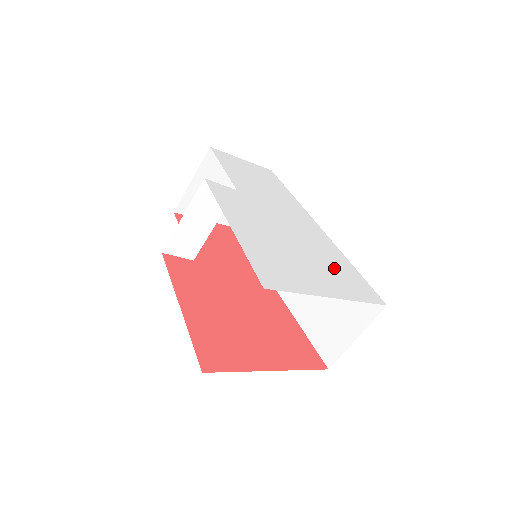
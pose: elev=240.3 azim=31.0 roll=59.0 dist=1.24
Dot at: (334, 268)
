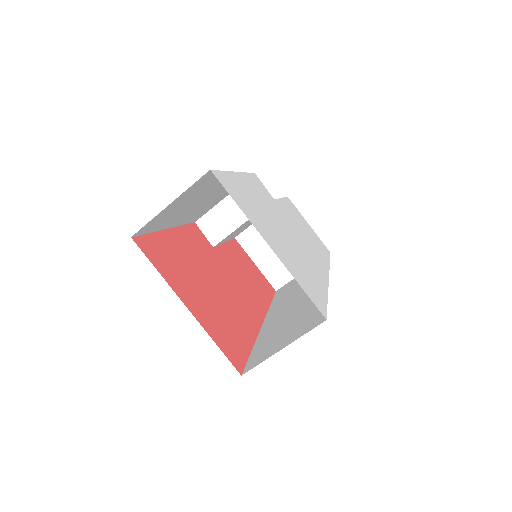
Dot at: (301, 267)
